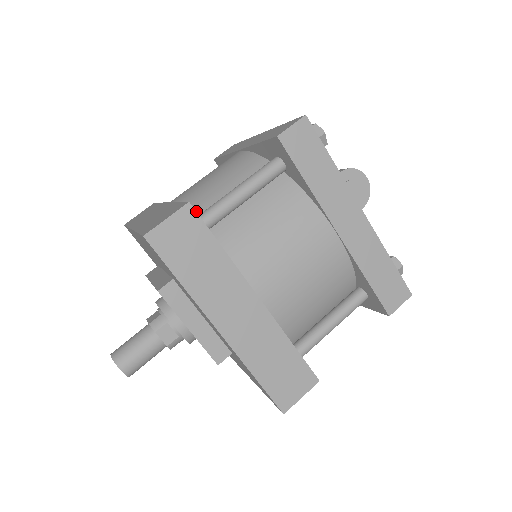
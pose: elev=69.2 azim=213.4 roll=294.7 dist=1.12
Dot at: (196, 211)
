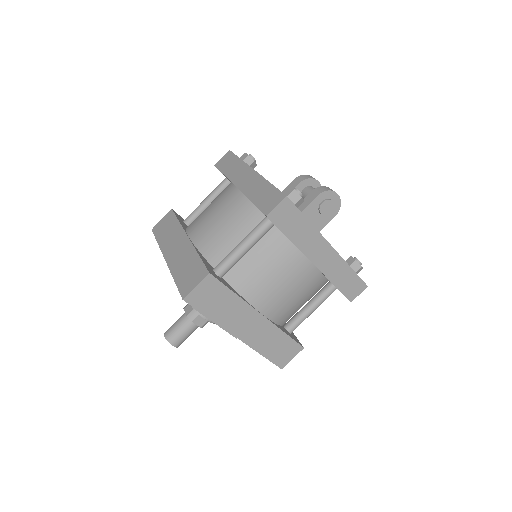
Dot at: (212, 256)
